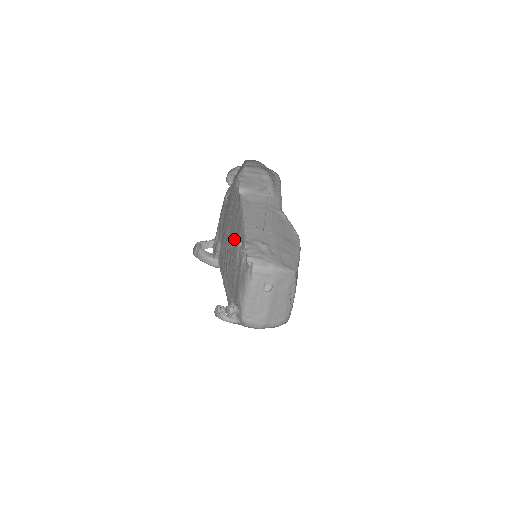
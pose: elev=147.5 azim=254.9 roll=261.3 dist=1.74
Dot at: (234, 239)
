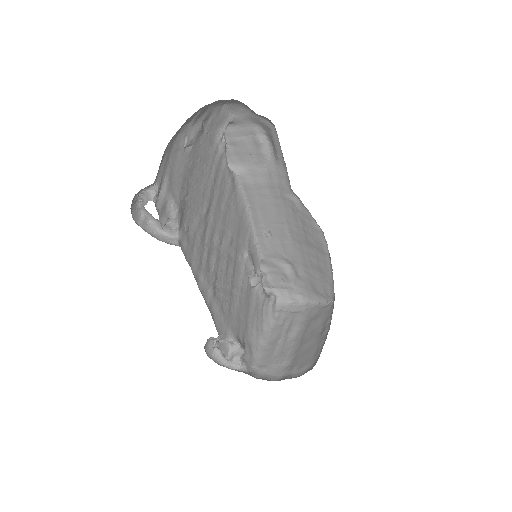
Dot at: (229, 237)
